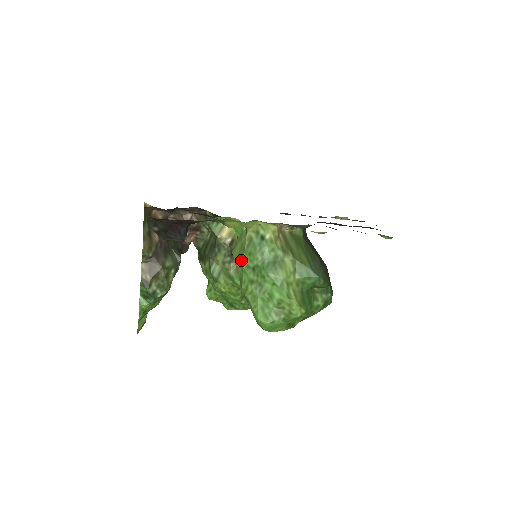
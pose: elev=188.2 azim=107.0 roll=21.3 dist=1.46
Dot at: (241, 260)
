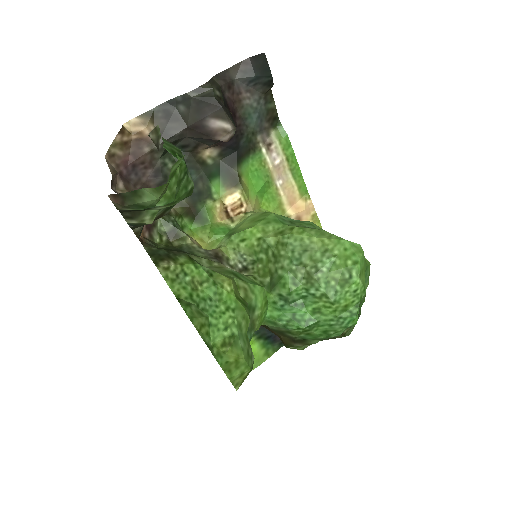
Dot at: (270, 216)
